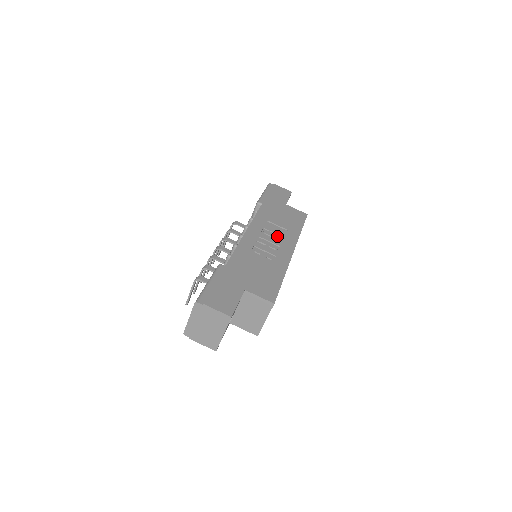
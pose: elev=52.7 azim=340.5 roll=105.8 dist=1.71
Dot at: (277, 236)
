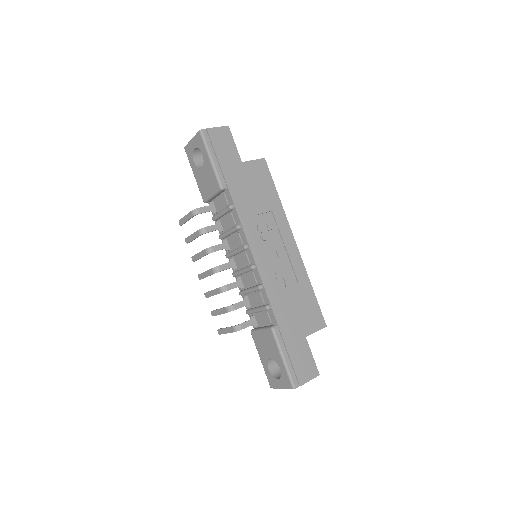
Dot at: (273, 233)
